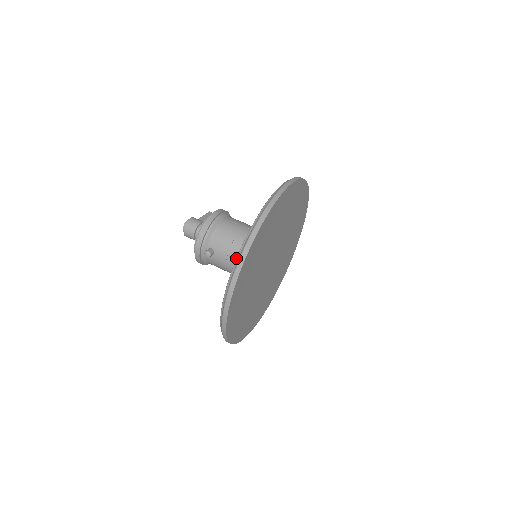
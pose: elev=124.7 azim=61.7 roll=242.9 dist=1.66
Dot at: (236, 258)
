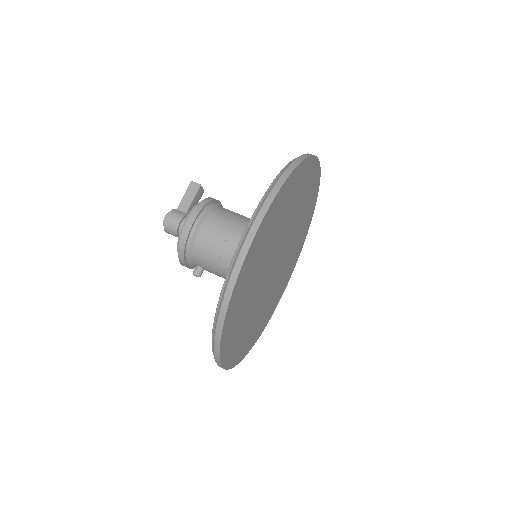
Dot at: occluded
